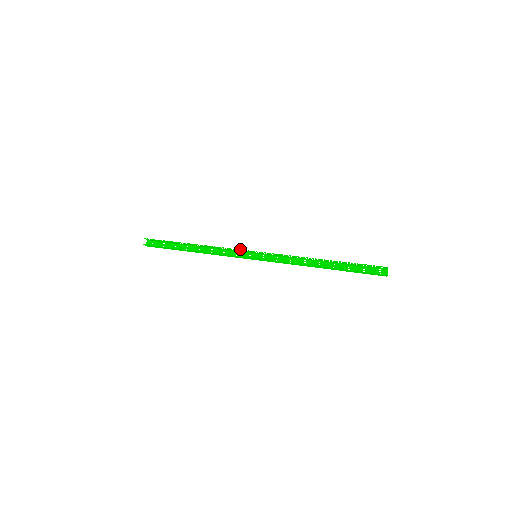
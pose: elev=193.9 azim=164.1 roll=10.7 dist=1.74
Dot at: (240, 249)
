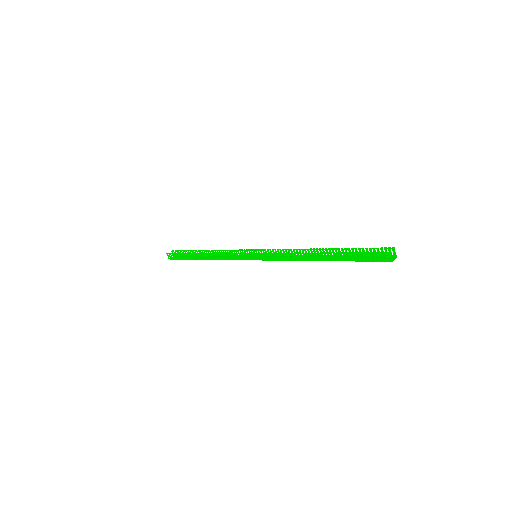
Dot at: (244, 249)
